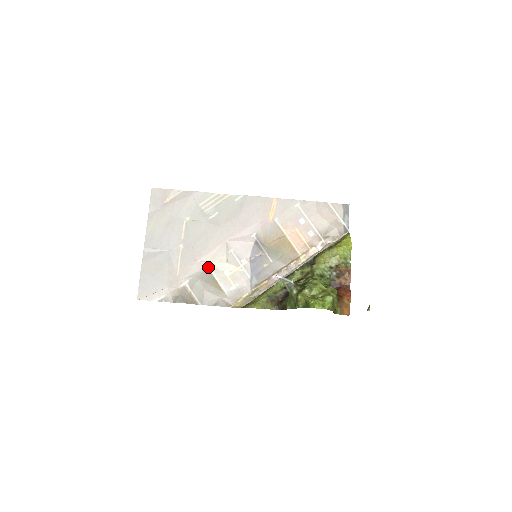
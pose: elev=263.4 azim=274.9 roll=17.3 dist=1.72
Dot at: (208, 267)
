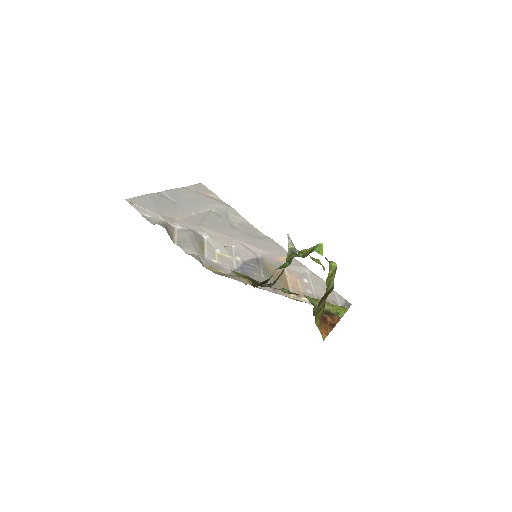
Dot at: (204, 237)
